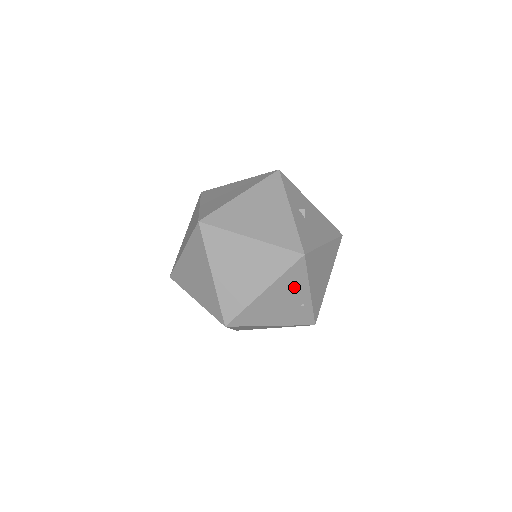
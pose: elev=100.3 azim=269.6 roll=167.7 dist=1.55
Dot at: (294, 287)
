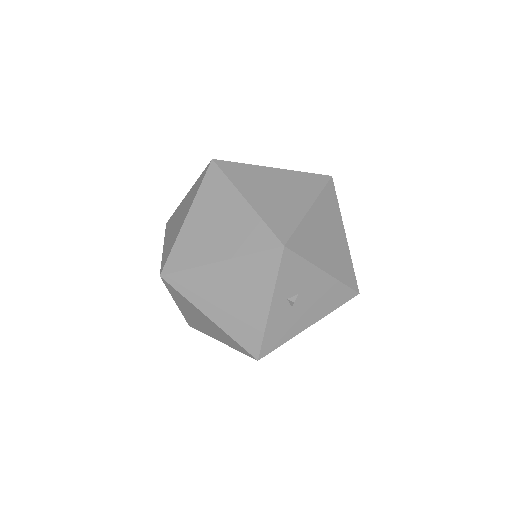
Dot at: occluded
